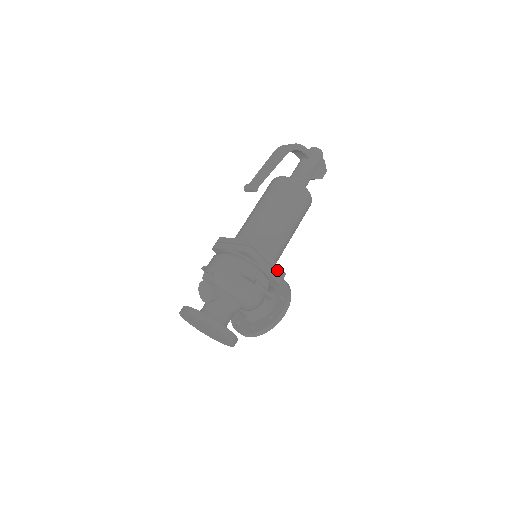
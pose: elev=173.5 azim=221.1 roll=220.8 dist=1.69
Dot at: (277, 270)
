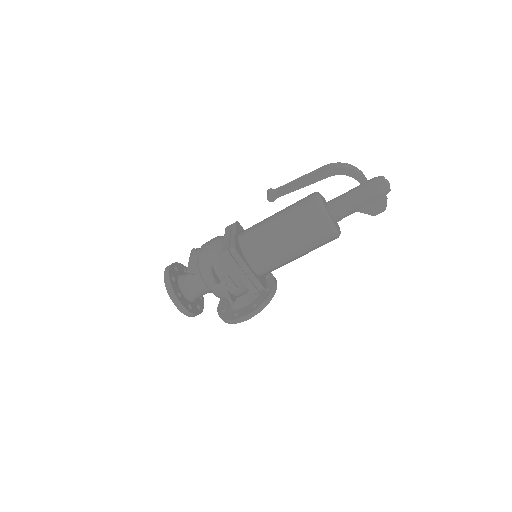
Dot at: (255, 282)
